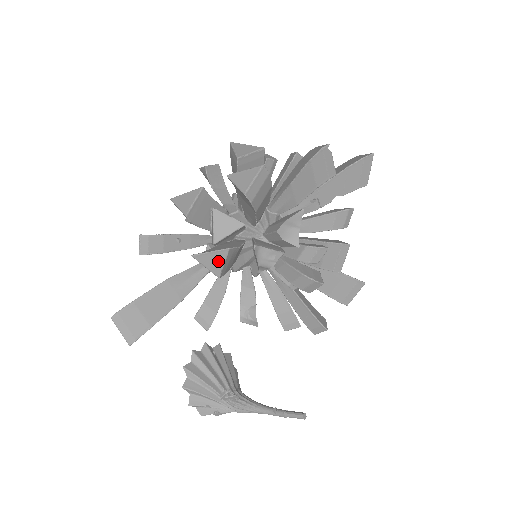
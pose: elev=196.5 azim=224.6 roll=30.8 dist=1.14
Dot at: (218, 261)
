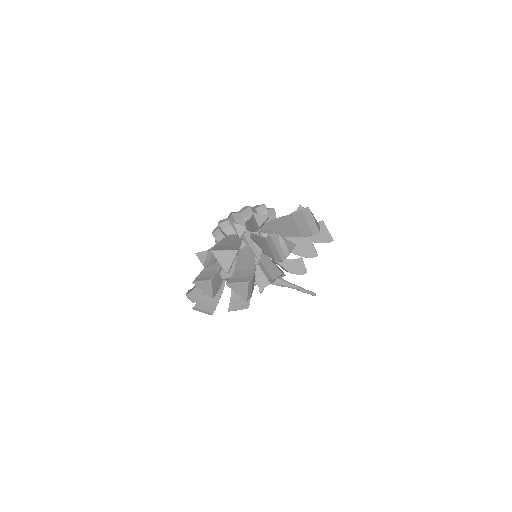
Dot at: occluded
